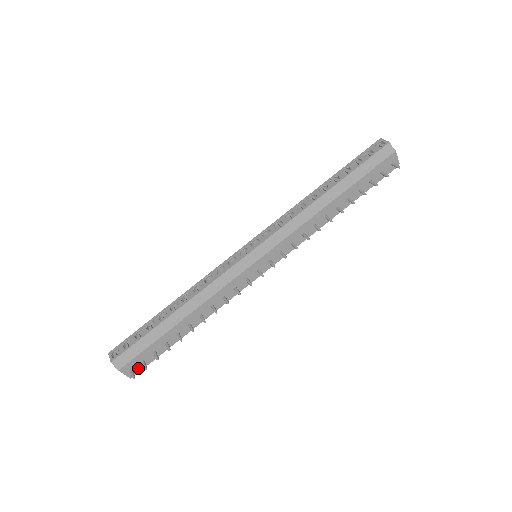
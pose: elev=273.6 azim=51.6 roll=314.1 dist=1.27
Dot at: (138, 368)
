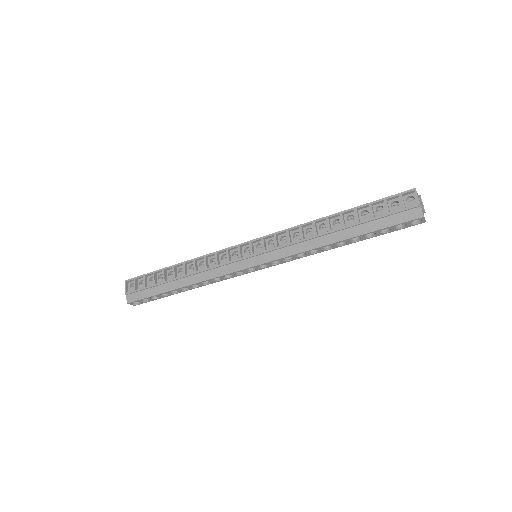
Dot at: occluded
